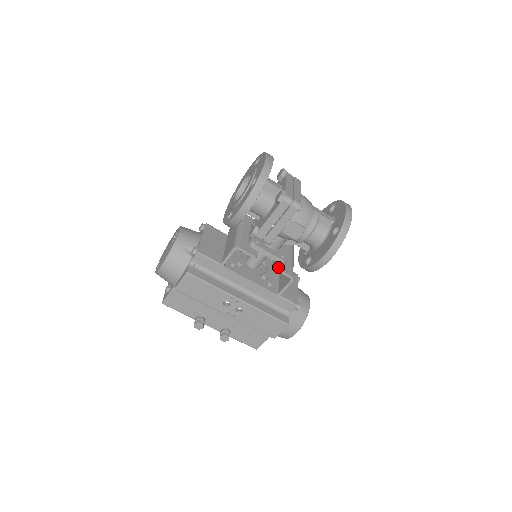
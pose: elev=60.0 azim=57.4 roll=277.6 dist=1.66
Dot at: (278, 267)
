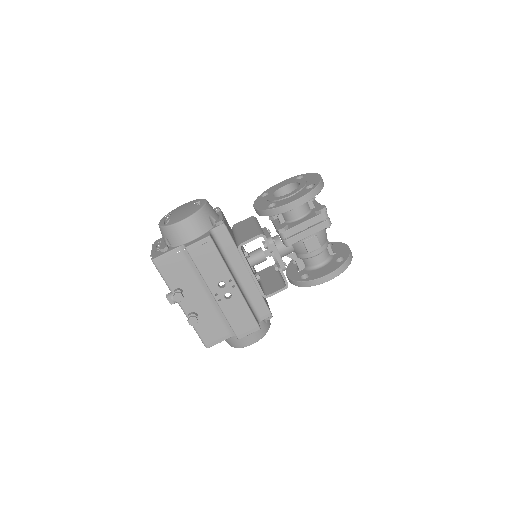
Dot at: occluded
